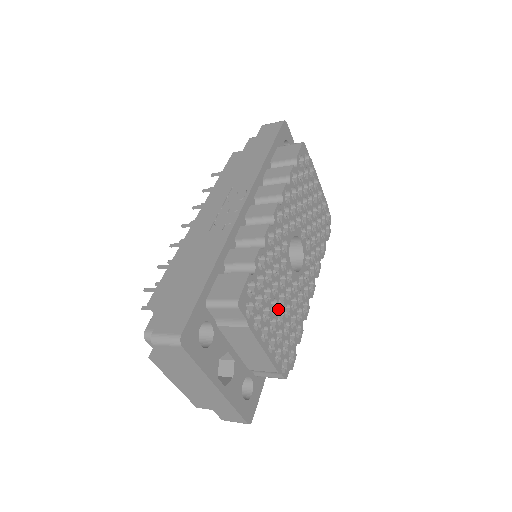
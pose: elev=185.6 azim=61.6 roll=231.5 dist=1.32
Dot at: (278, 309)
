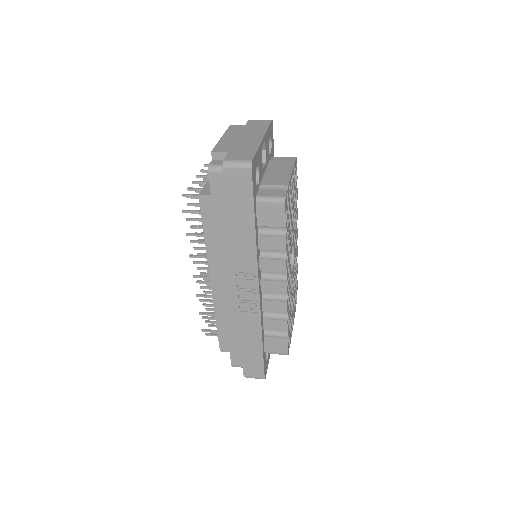
Dot at: occluded
